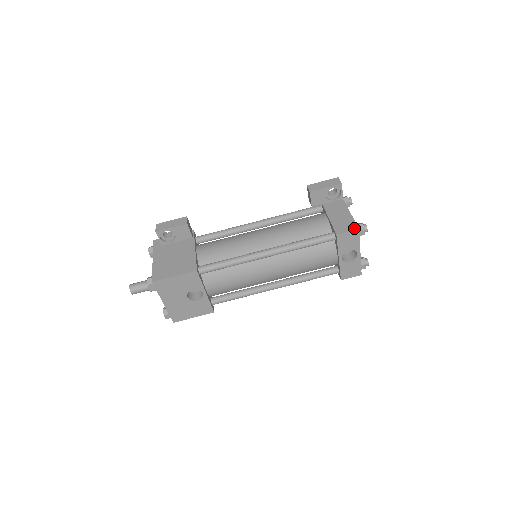
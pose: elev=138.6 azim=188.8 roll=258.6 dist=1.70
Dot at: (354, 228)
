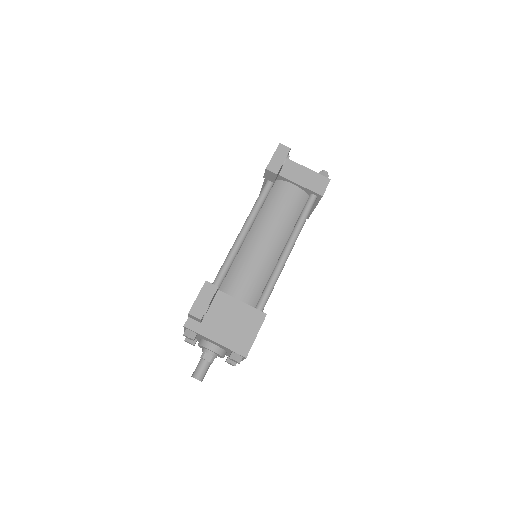
Dot at: (327, 181)
